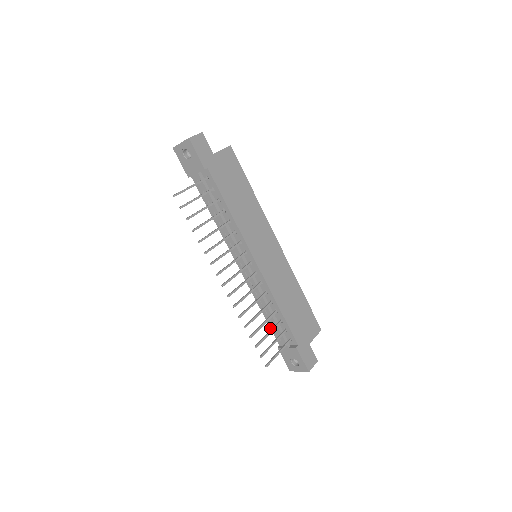
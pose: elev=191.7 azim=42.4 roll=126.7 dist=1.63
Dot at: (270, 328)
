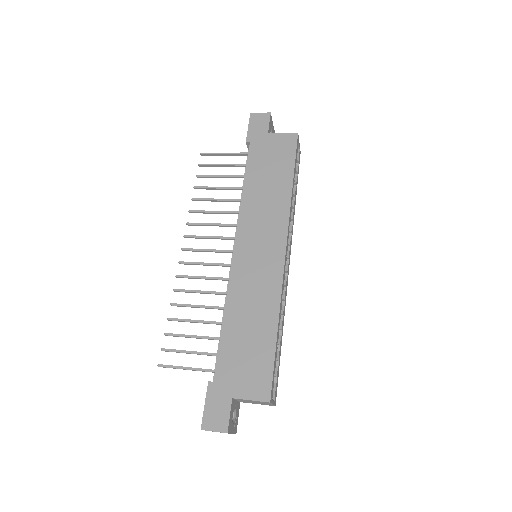
Dot at: occluded
